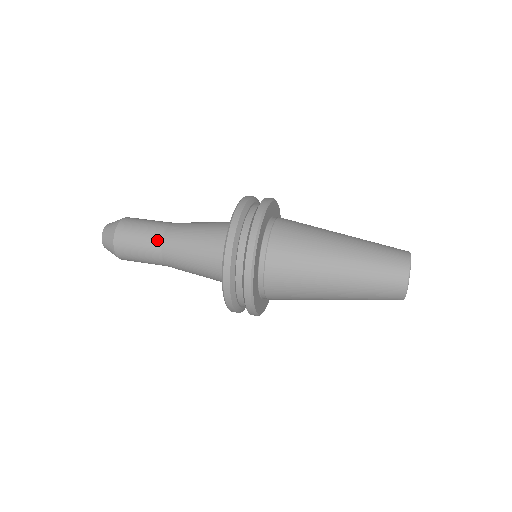
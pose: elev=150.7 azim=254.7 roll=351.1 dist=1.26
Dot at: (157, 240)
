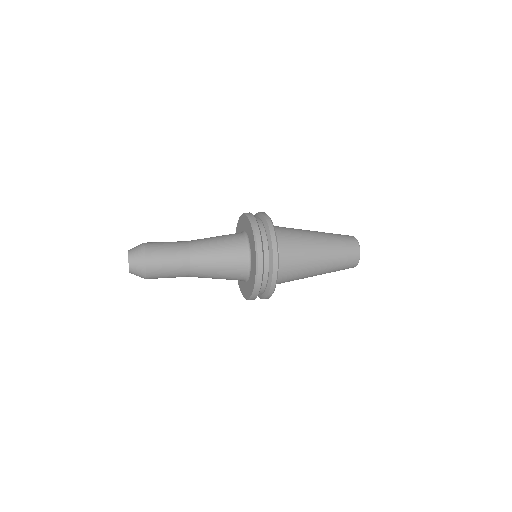
Dot at: (184, 247)
